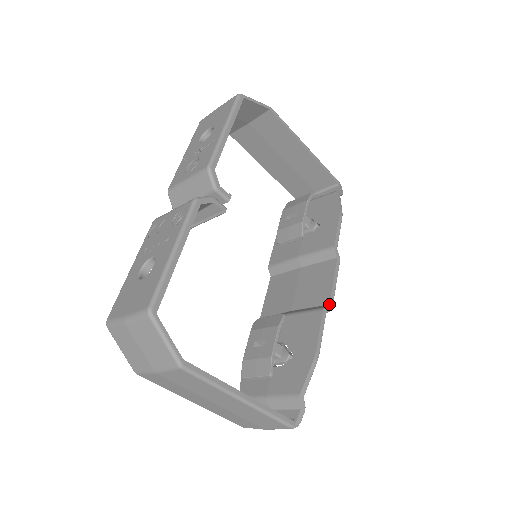
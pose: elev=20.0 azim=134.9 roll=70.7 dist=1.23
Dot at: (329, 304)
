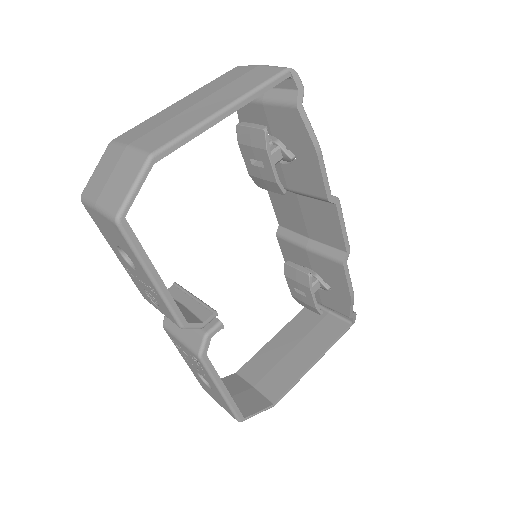
Dot at: (346, 253)
